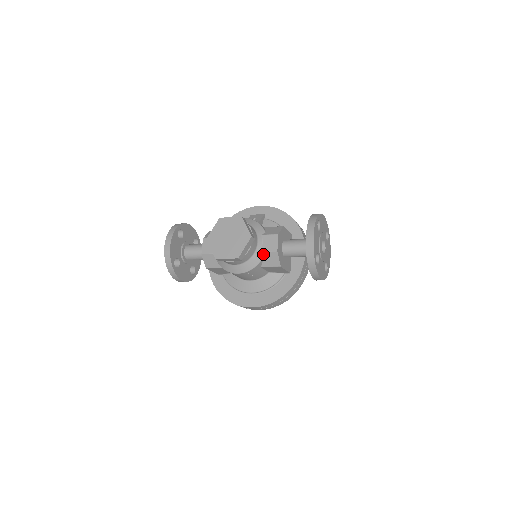
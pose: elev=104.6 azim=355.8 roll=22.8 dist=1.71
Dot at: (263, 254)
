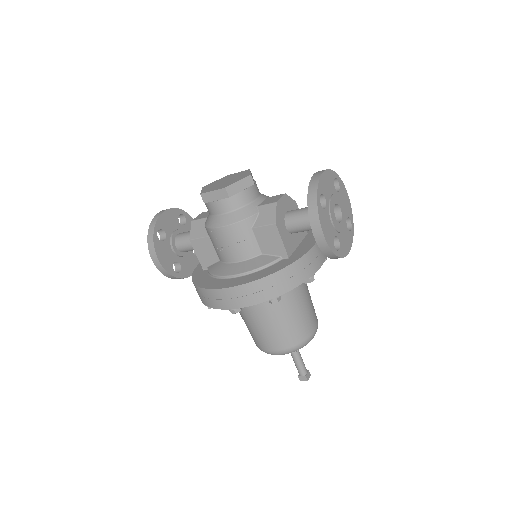
Dot at: (259, 209)
